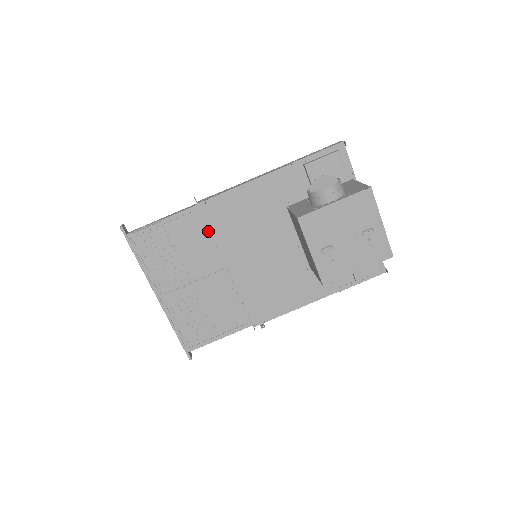
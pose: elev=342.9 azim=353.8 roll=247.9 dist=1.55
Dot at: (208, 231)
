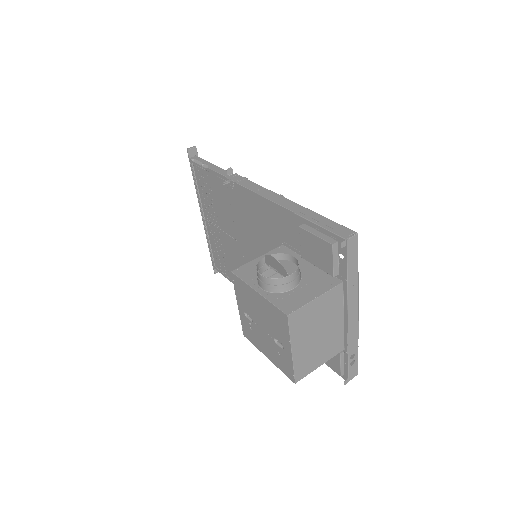
Dot at: occluded
